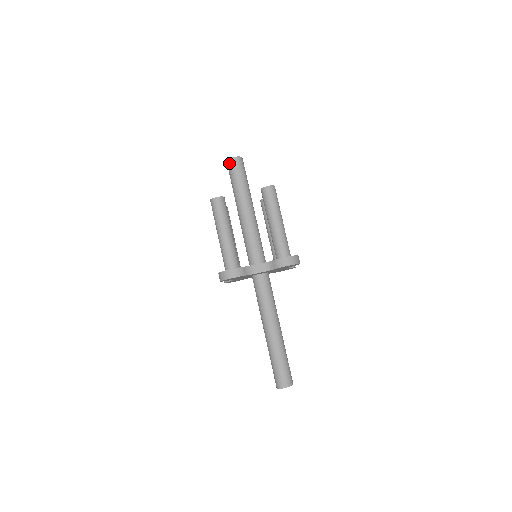
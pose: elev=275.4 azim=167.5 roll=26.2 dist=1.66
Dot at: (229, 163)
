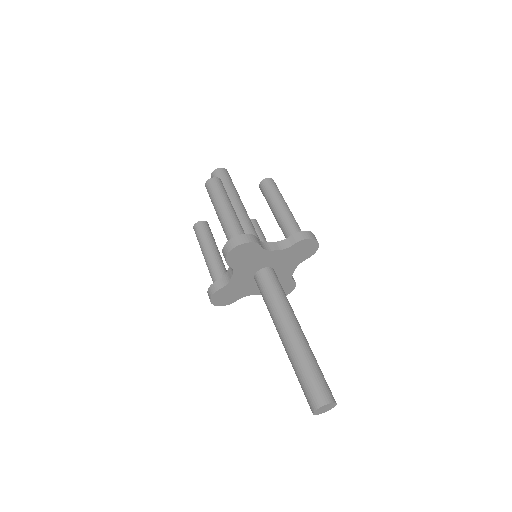
Dot at: (216, 172)
